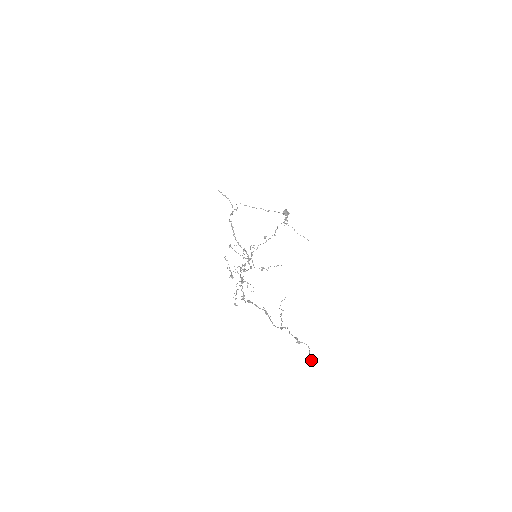
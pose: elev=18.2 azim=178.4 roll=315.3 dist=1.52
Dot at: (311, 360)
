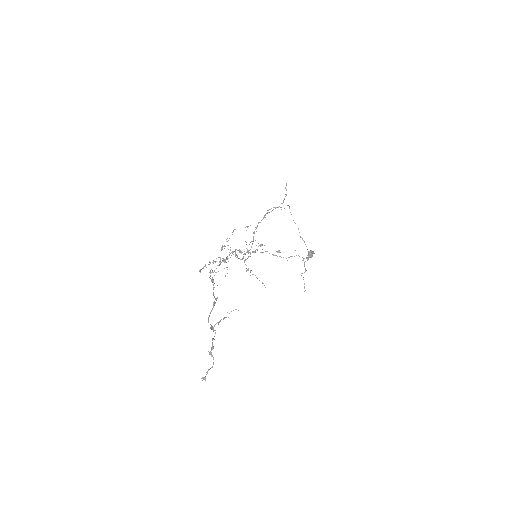
Dot at: (203, 377)
